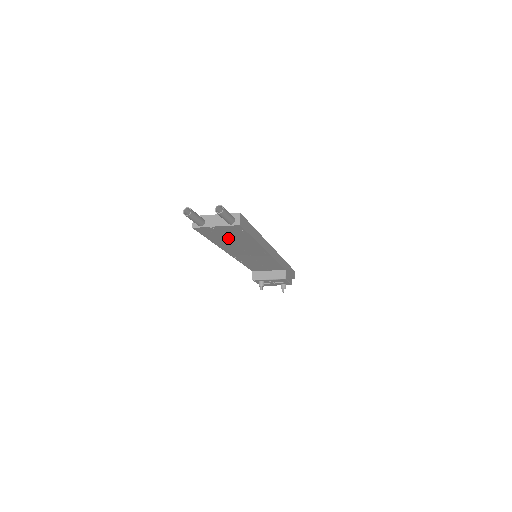
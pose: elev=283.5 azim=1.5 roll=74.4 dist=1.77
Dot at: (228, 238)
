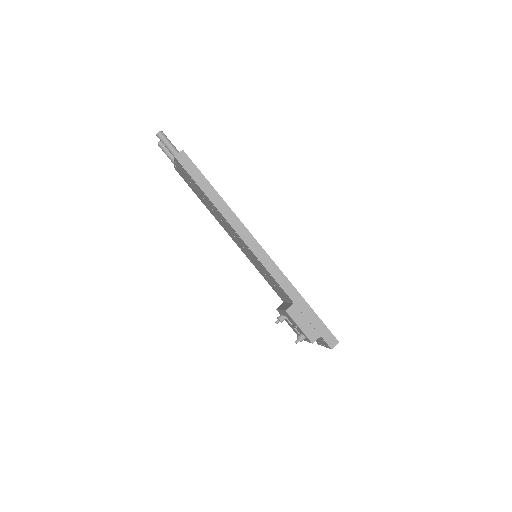
Dot at: (198, 191)
